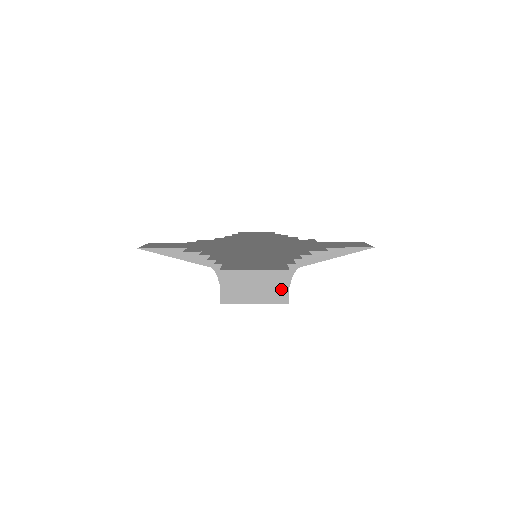
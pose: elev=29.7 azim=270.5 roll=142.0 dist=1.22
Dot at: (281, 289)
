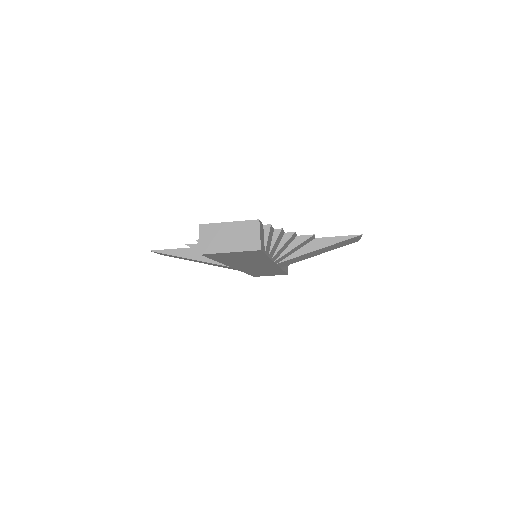
Dot at: (253, 237)
